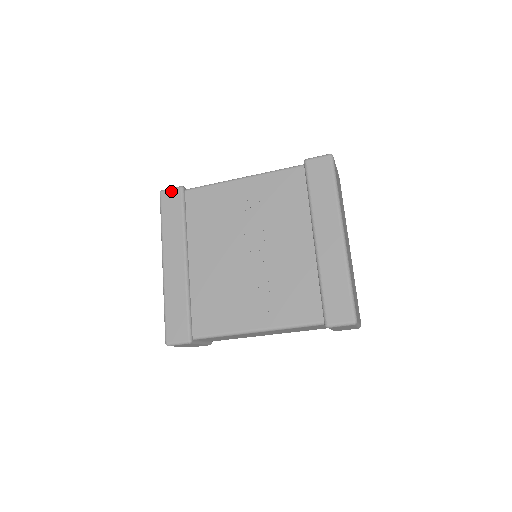
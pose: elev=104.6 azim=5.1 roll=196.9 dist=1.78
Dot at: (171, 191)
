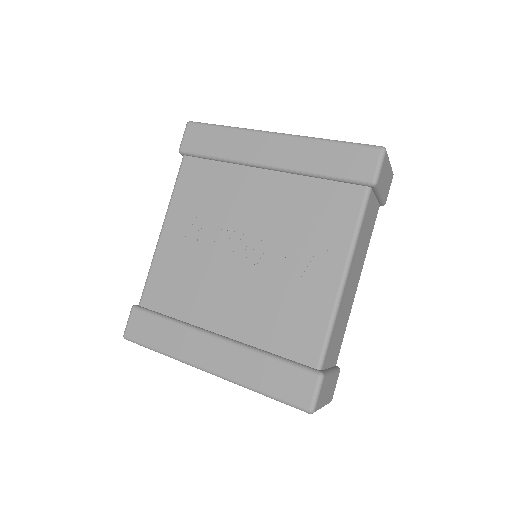
Dot at: (130, 322)
